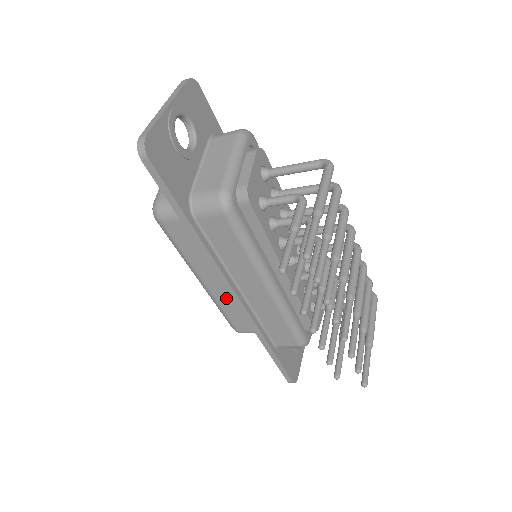
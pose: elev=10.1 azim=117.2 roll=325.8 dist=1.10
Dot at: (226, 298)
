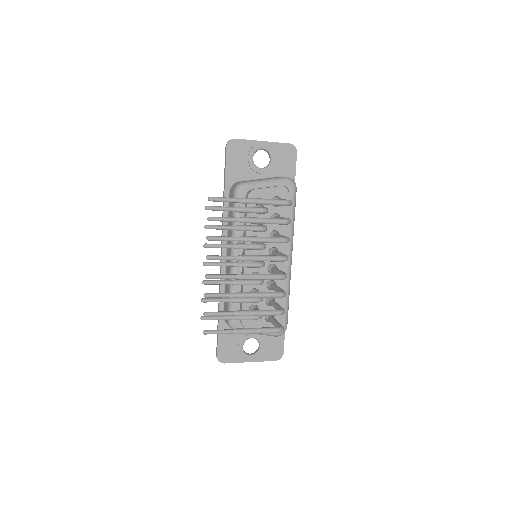
Dot at: occluded
